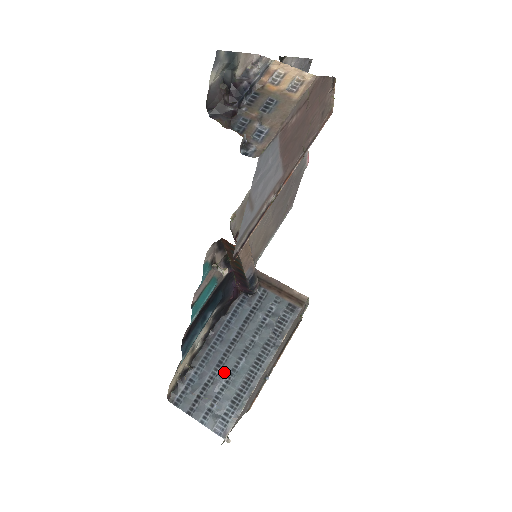
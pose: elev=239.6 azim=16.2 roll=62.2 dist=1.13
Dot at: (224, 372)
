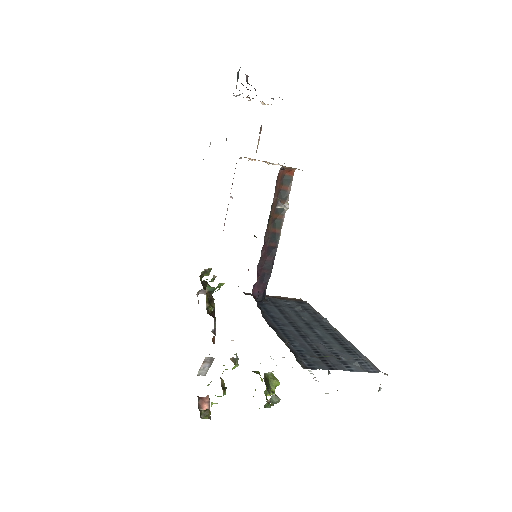
Dot at: (314, 339)
